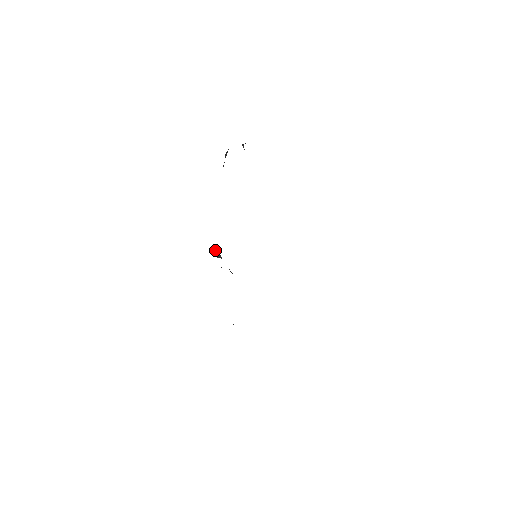
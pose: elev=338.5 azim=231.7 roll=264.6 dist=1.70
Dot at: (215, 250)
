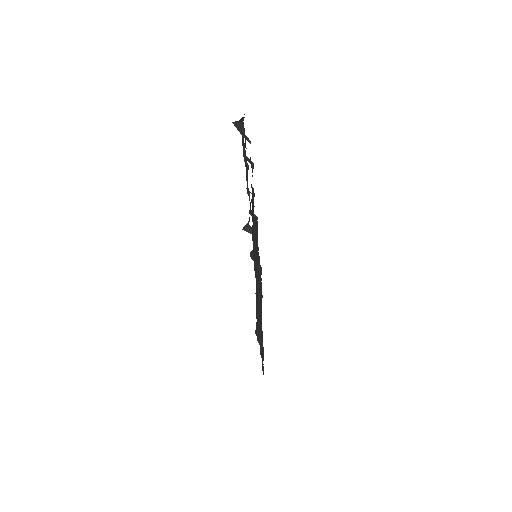
Dot at: occluded
